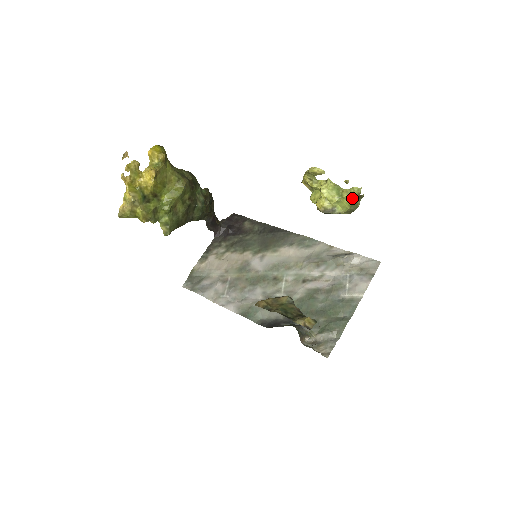
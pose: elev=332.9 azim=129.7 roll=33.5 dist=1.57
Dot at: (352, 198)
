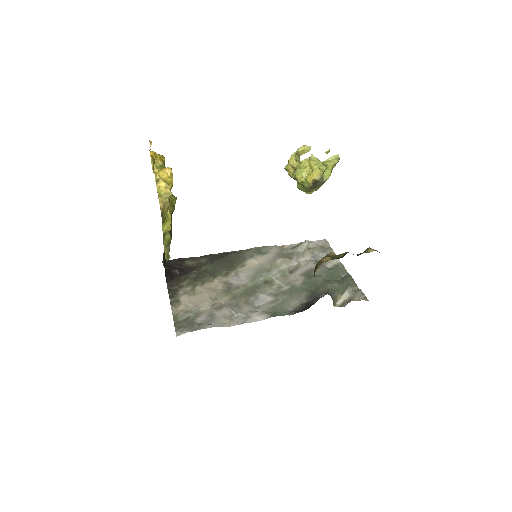
Dot at: (334, 164)
